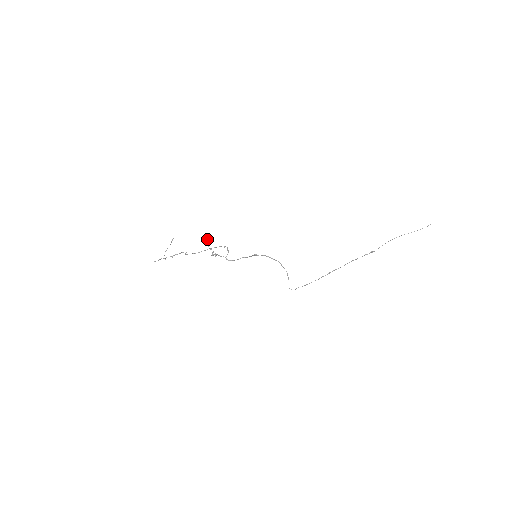
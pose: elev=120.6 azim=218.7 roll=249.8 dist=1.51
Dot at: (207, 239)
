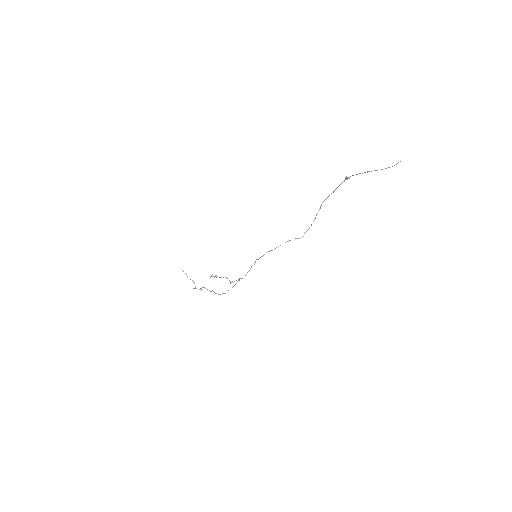
Dot at: (211, 275)
